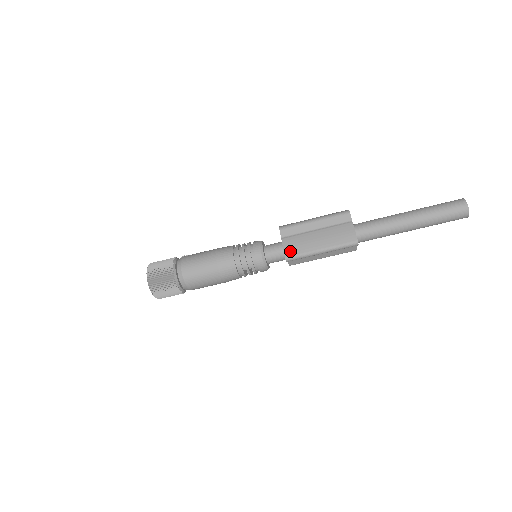
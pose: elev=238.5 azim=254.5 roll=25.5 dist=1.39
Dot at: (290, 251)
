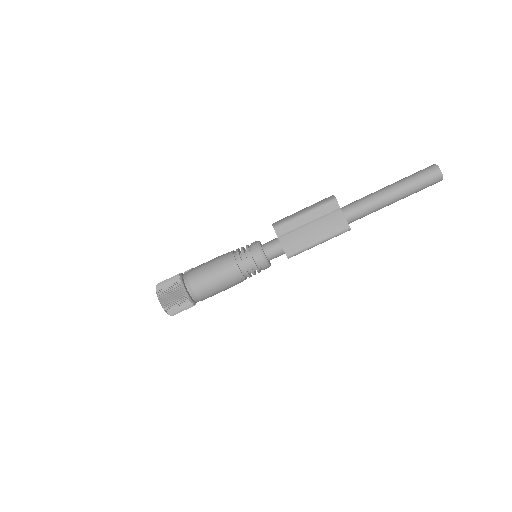
Dot at: (290, 249)
